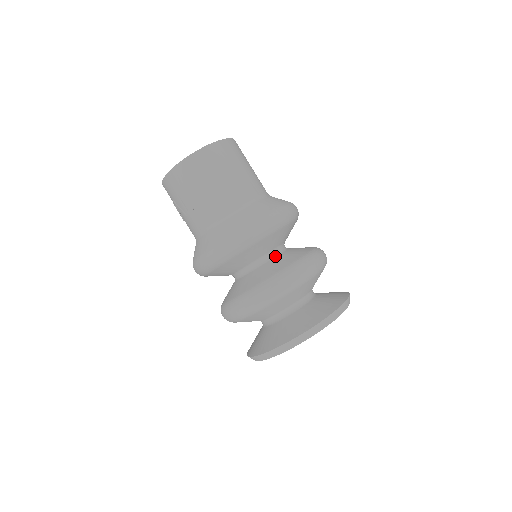
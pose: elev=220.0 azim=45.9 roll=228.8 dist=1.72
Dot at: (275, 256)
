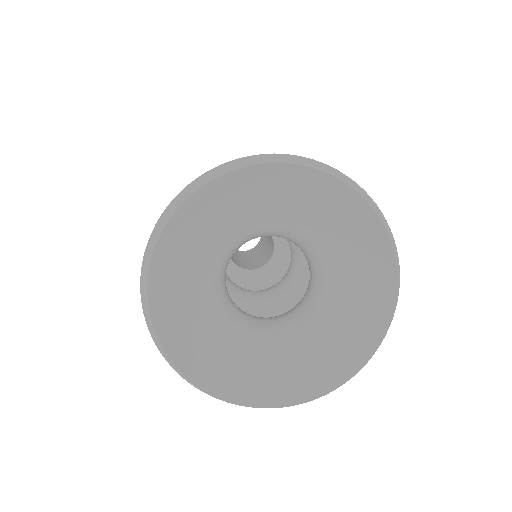
Dot at: occluded
